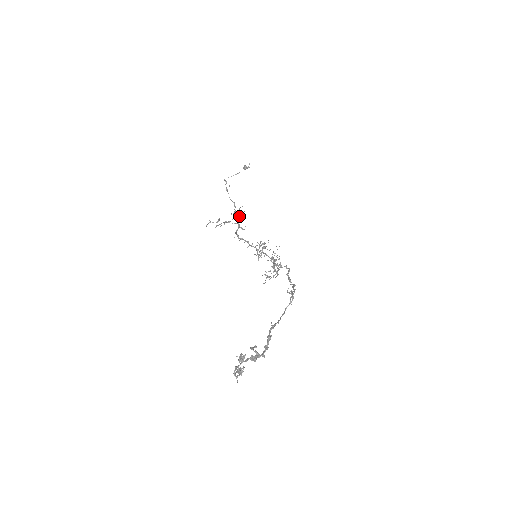
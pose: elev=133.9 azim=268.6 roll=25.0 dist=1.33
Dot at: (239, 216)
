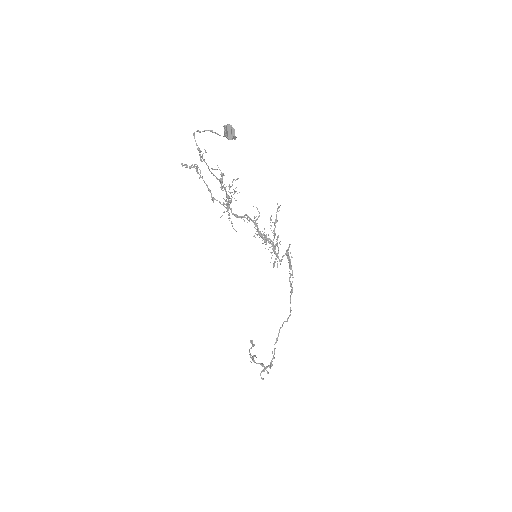
Dot at: occluded
